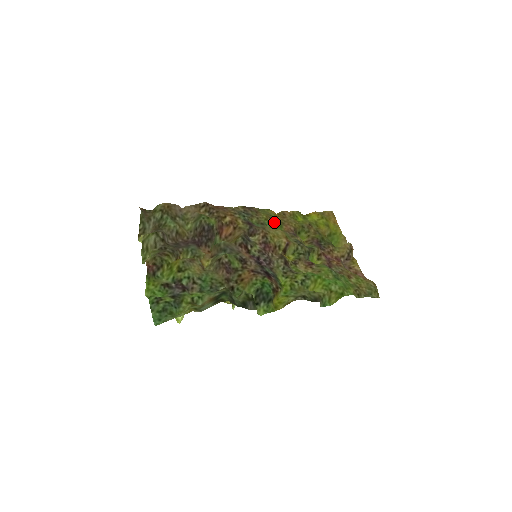
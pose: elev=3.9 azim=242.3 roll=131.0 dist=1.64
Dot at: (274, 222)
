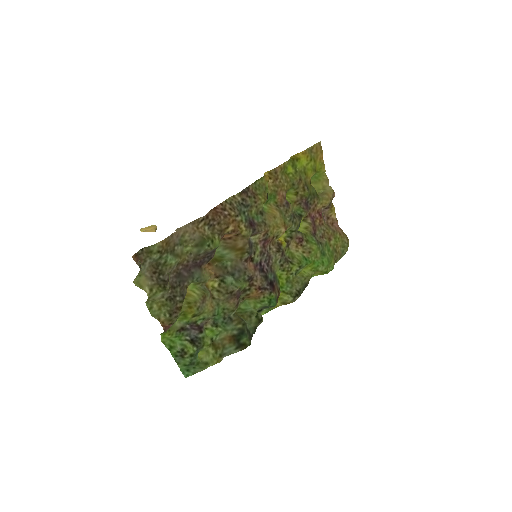
Dot at: (269, 196)
